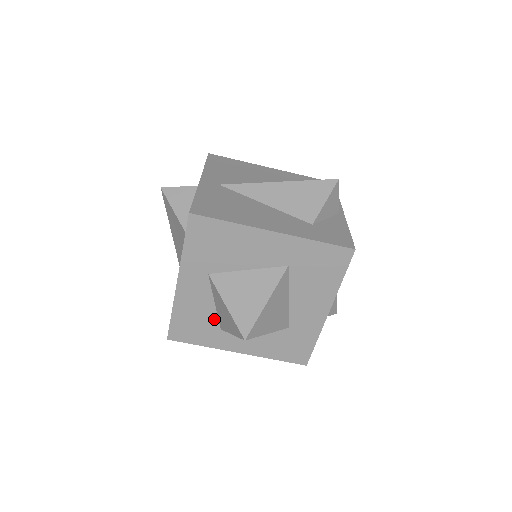
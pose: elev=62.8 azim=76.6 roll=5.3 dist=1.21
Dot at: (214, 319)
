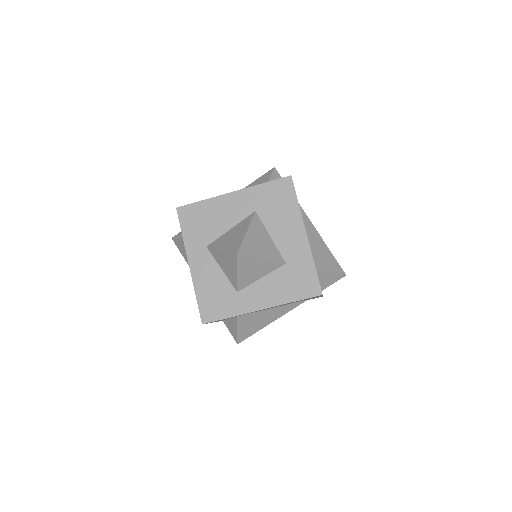
Dot at: (228, 285)
